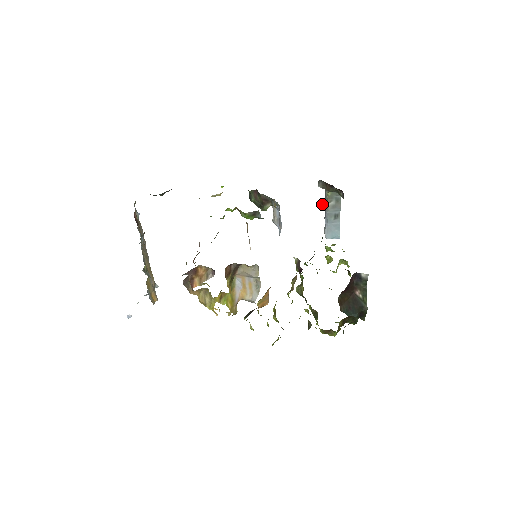
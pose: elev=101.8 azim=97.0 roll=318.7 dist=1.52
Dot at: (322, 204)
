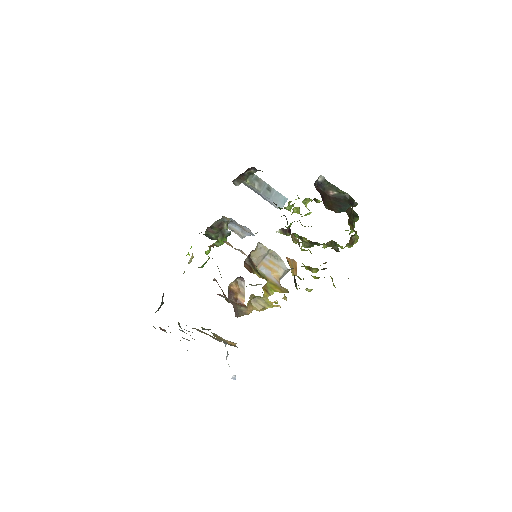
Dot at: occluded
